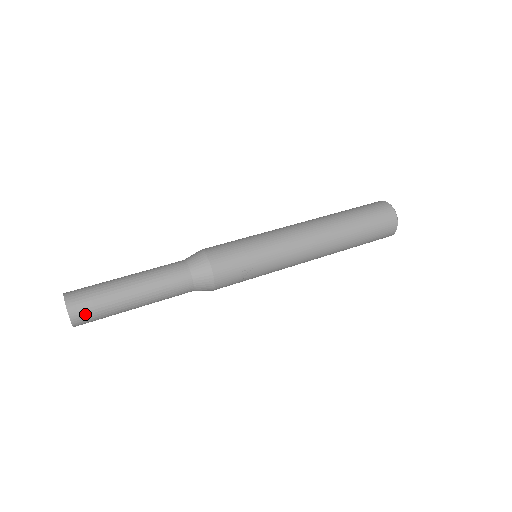
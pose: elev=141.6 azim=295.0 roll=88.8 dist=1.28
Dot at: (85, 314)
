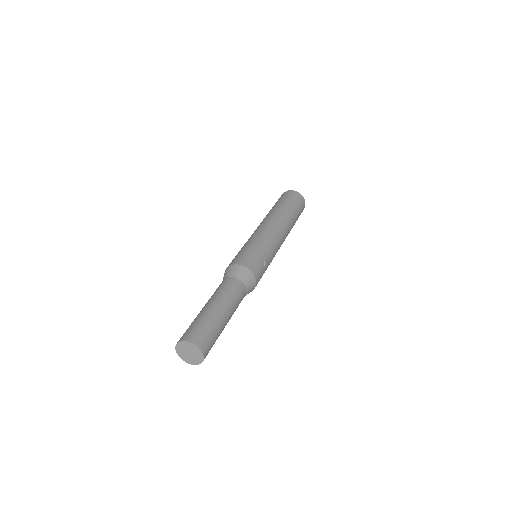
Dot at: (205, 340)
